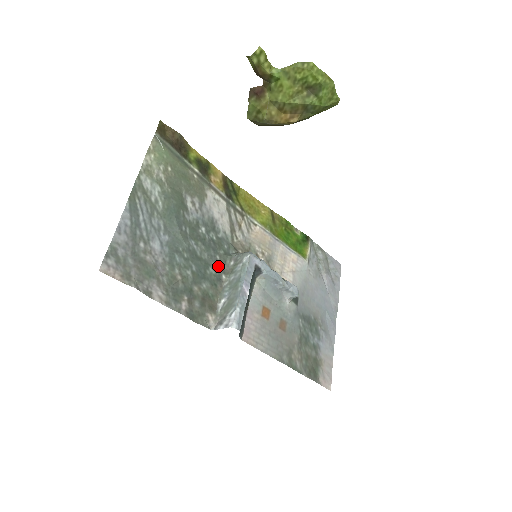
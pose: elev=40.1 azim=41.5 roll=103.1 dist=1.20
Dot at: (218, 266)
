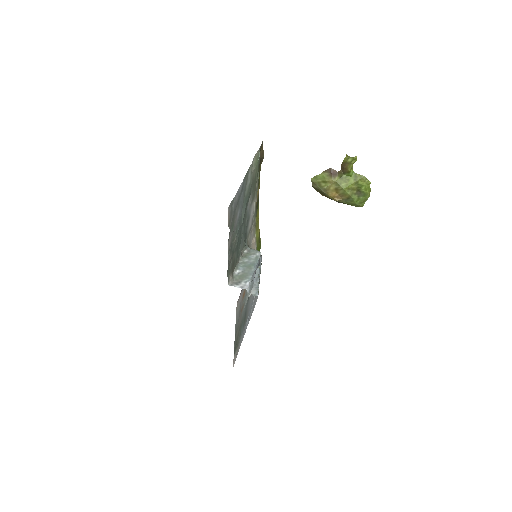
Dot at: (241, 248)
